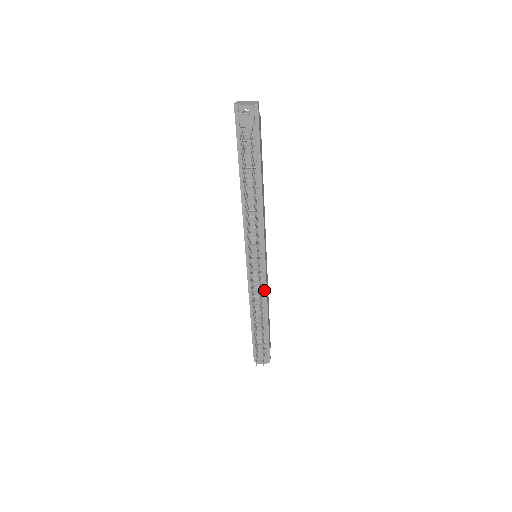
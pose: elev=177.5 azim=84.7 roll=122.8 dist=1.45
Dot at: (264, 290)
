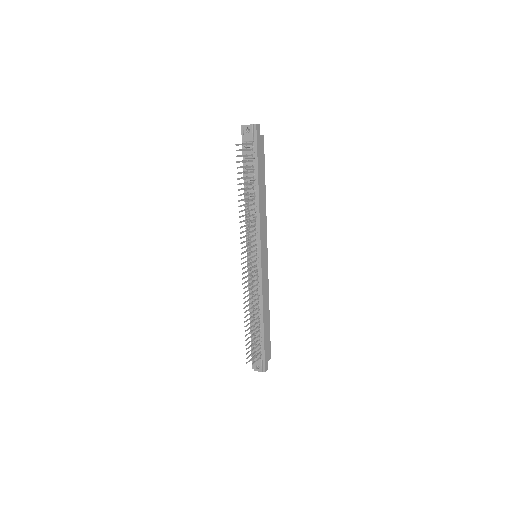
Dot at: (260, 290)
